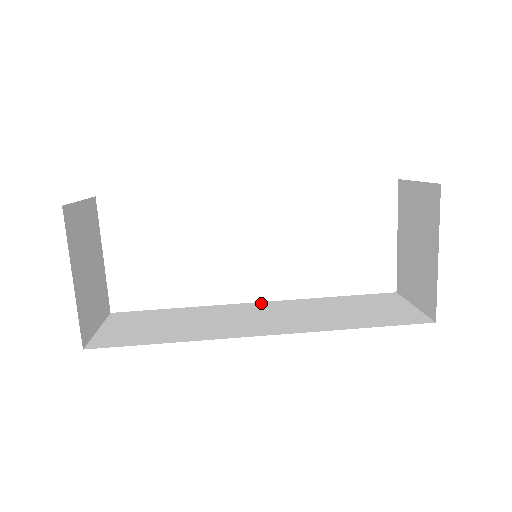
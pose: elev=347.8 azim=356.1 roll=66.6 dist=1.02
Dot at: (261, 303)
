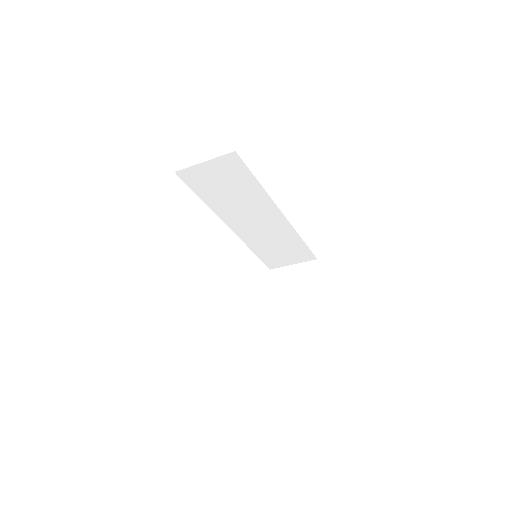
Dot at: occluded
